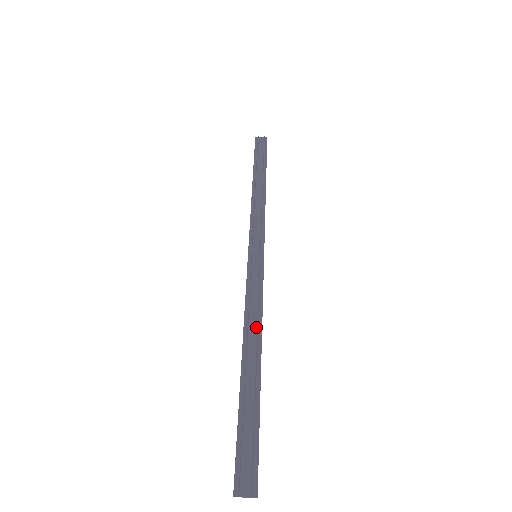
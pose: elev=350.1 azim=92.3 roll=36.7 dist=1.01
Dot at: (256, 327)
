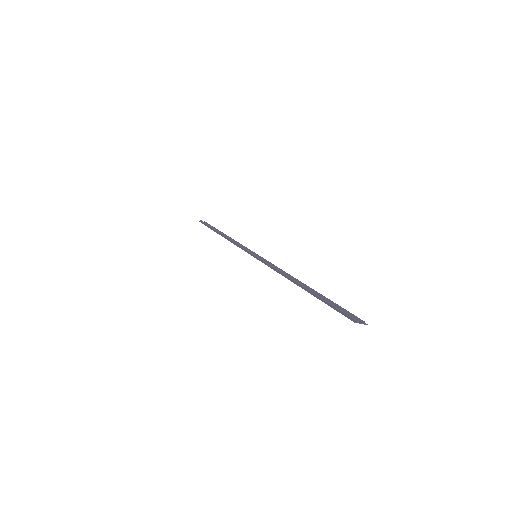
Dot at: occluded
